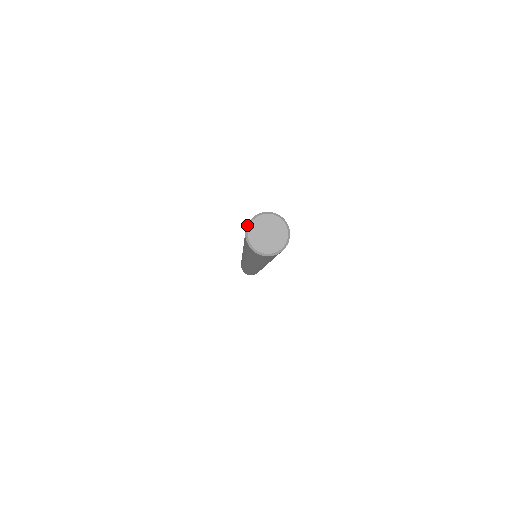
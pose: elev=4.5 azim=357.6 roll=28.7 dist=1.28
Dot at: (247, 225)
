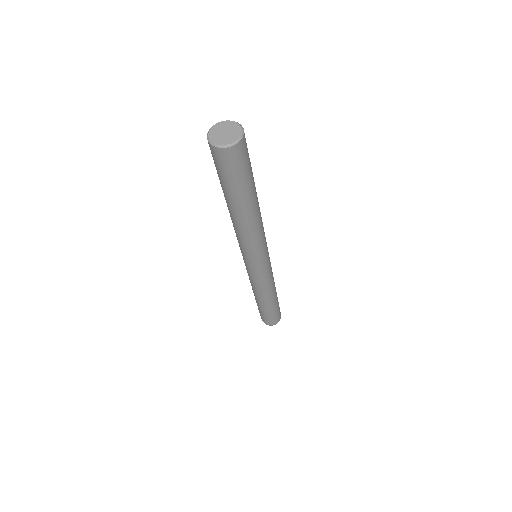
Dot at: occluded
